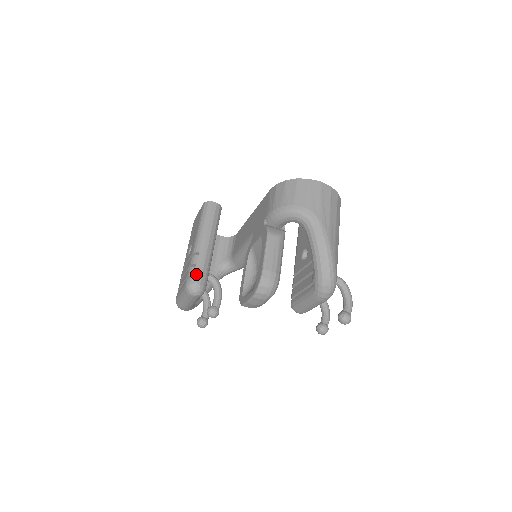
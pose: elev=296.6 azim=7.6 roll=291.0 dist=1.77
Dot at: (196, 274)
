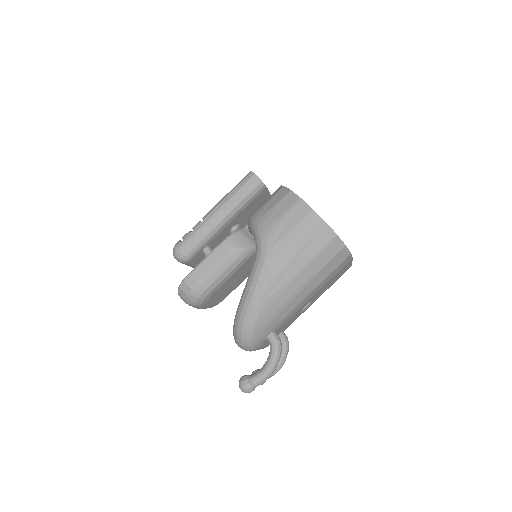
Dot at: (185, 240)
